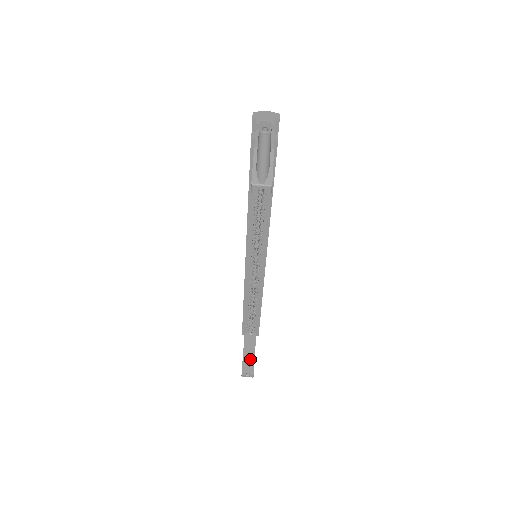
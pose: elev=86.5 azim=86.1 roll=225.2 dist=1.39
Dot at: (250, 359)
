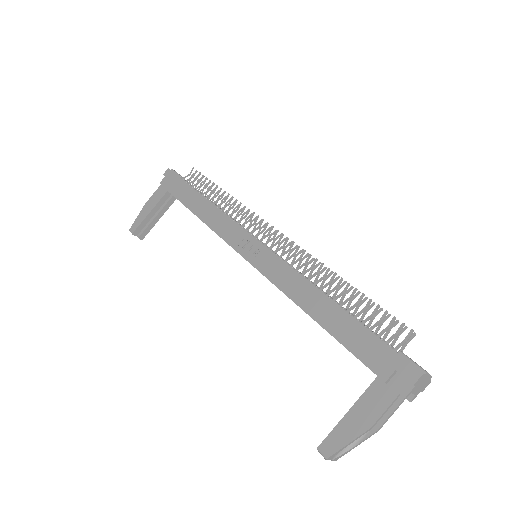
Dot at: (151, 223)
